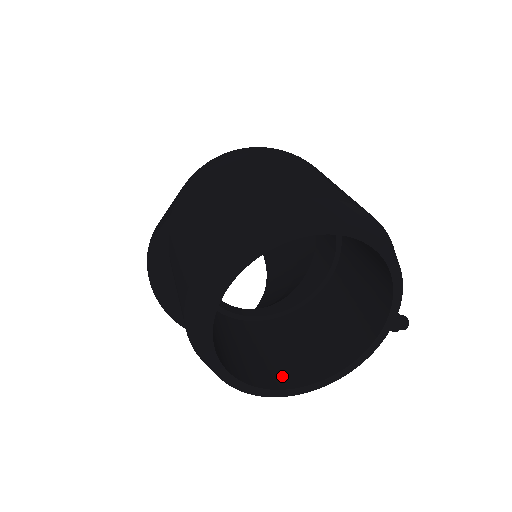
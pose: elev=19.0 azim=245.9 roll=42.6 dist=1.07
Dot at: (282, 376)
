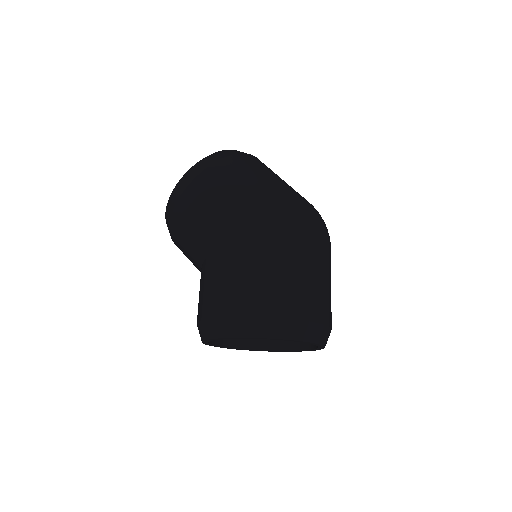
Dot at: occluded
